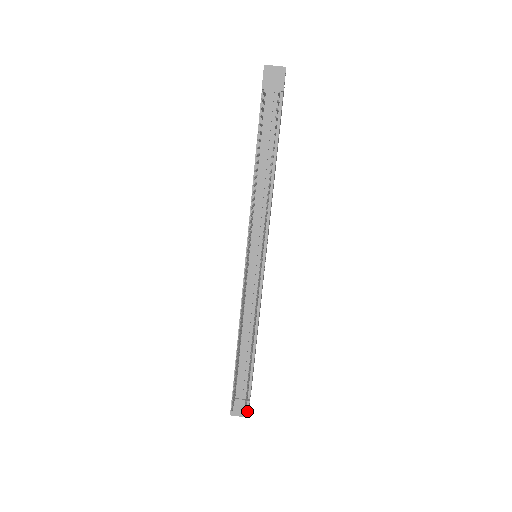
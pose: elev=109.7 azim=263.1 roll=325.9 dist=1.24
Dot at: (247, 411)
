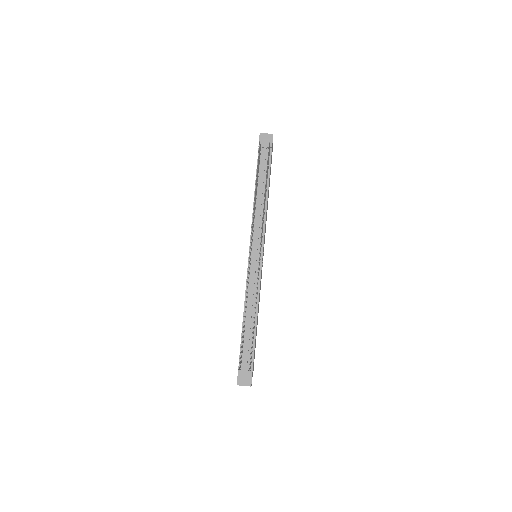
Dot at: (250, 380)
